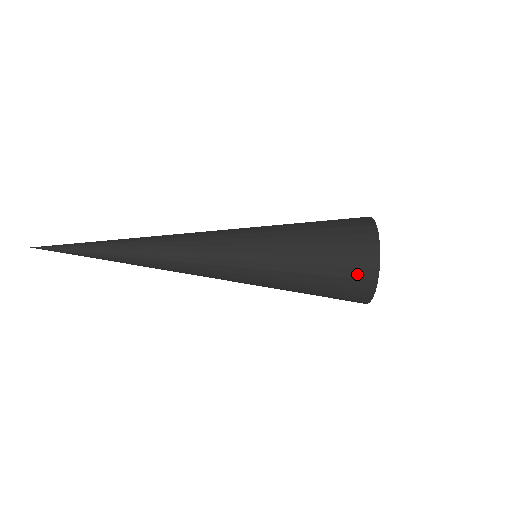
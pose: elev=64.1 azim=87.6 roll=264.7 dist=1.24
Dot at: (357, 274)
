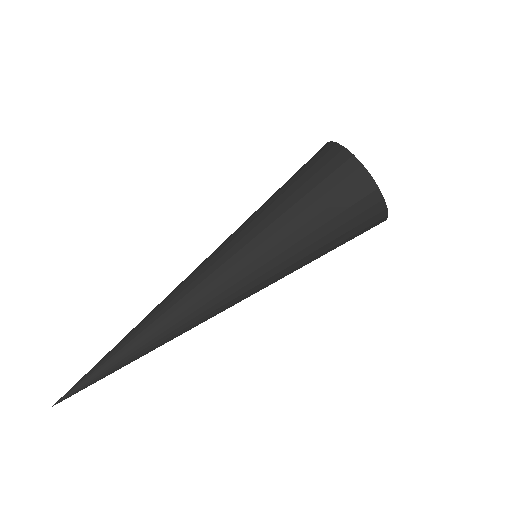
Dot at: (356, 197)
